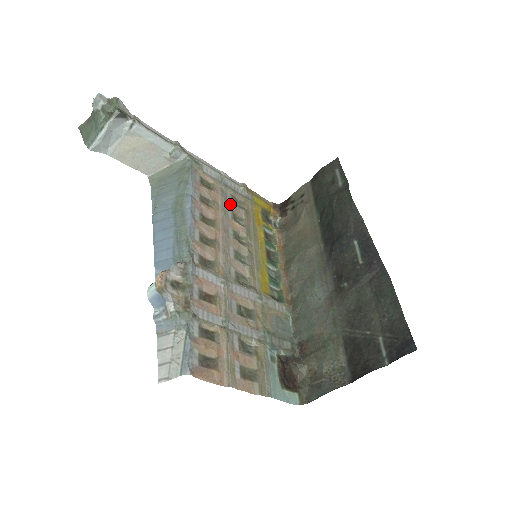
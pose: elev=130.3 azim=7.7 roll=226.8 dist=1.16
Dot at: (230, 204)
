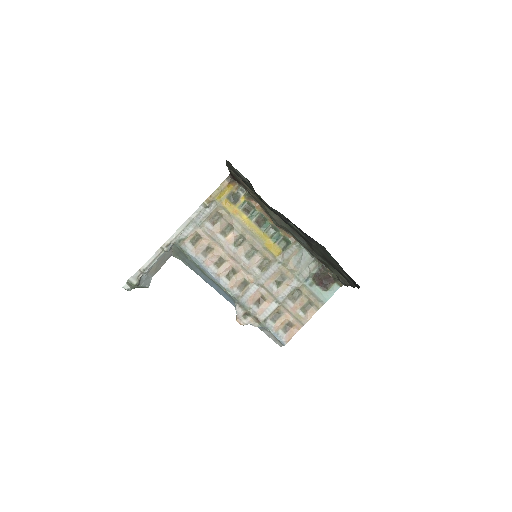
Dot at: (214, 230)
